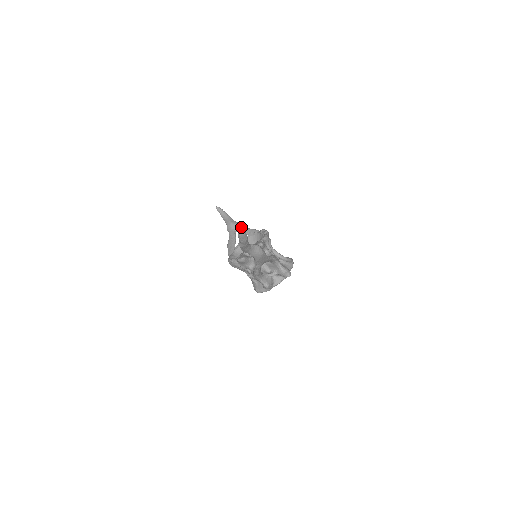
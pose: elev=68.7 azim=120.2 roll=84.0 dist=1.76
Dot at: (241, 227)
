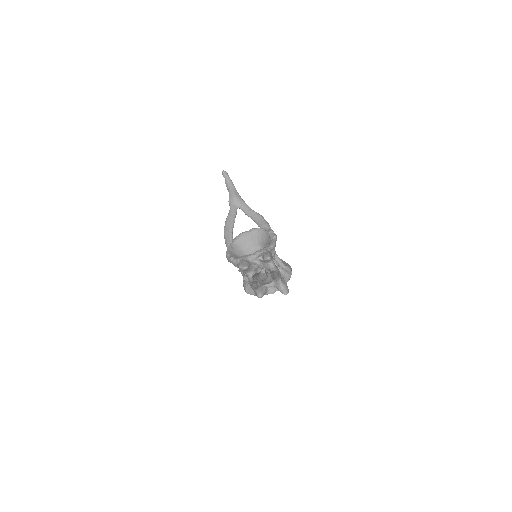
Dot at: (265, 274)
